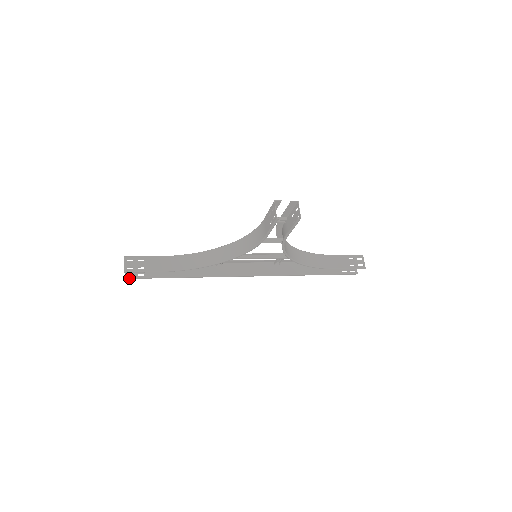
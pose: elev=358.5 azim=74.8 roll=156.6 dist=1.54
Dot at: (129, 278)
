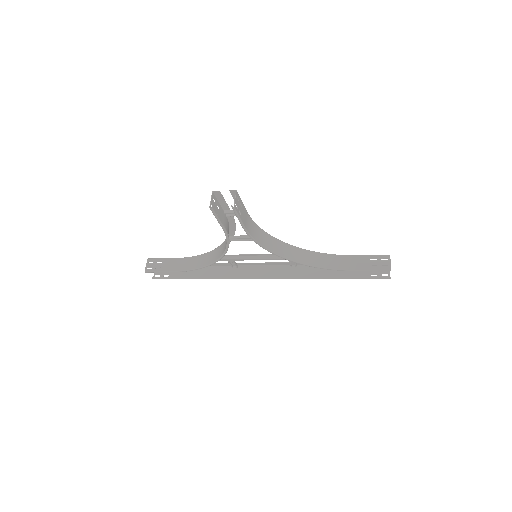
Dot at: (155, 278)
